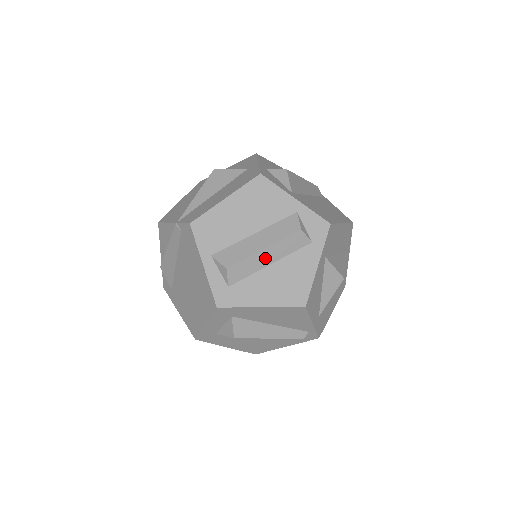
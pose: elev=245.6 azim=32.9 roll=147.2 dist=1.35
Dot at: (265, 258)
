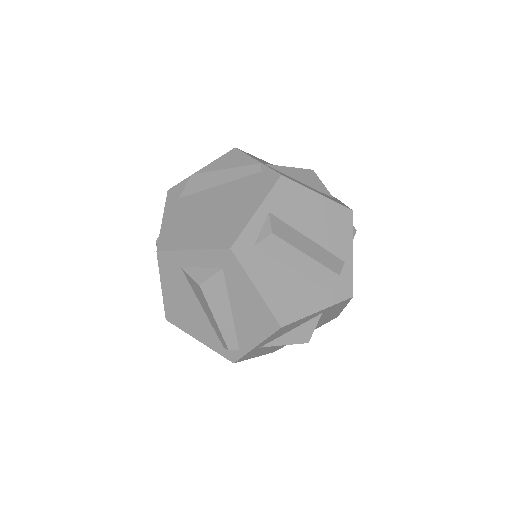
Dot at: (298, 261)
